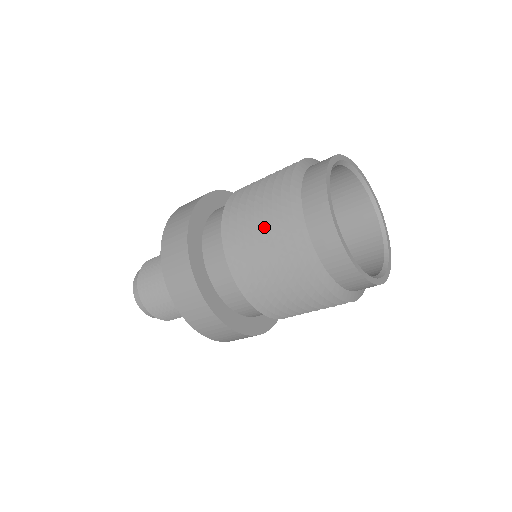
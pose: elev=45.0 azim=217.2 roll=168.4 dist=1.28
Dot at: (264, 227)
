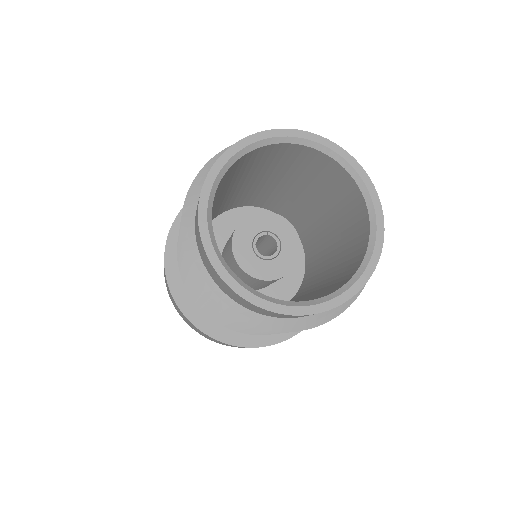
Dot at: occluded
